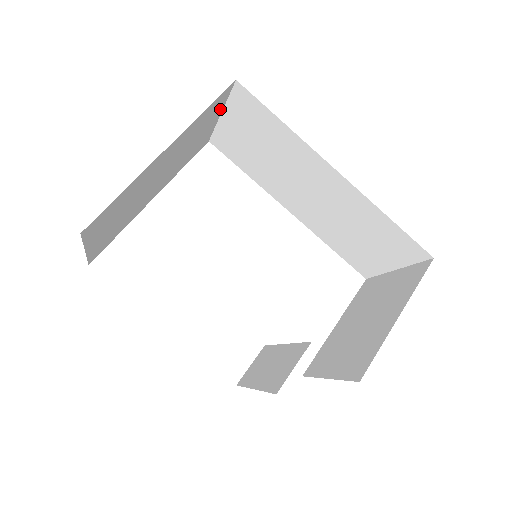
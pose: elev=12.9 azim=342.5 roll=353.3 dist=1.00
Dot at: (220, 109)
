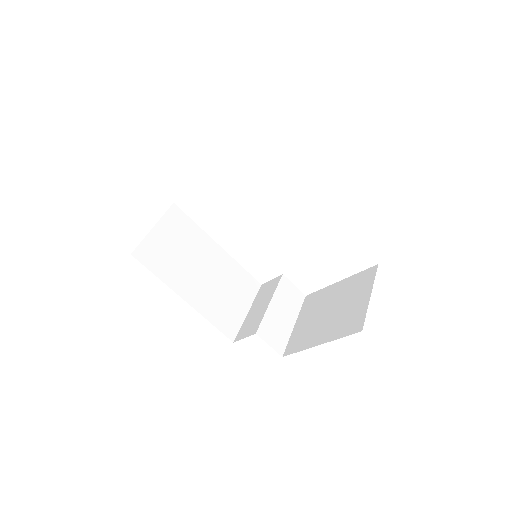
Dot at: occluded
